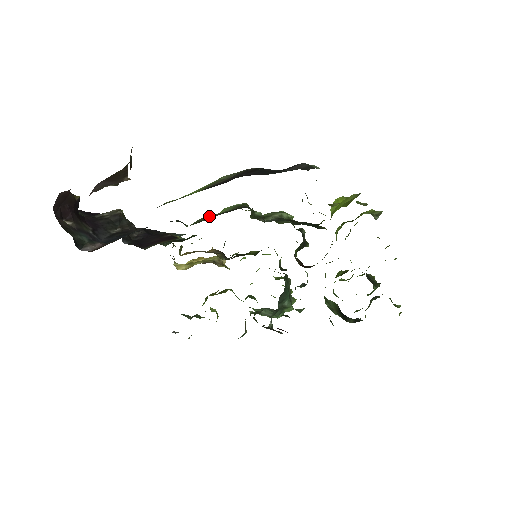
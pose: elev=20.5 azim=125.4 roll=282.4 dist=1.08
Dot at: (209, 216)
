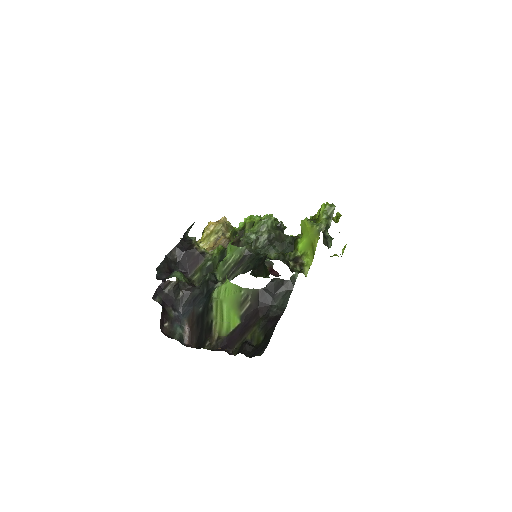
Dot at: (228, 265)
